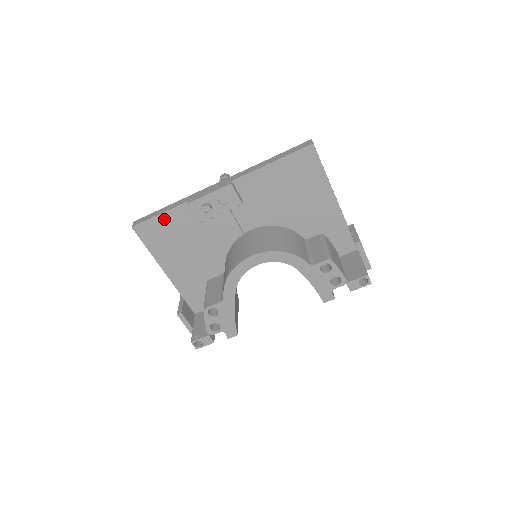
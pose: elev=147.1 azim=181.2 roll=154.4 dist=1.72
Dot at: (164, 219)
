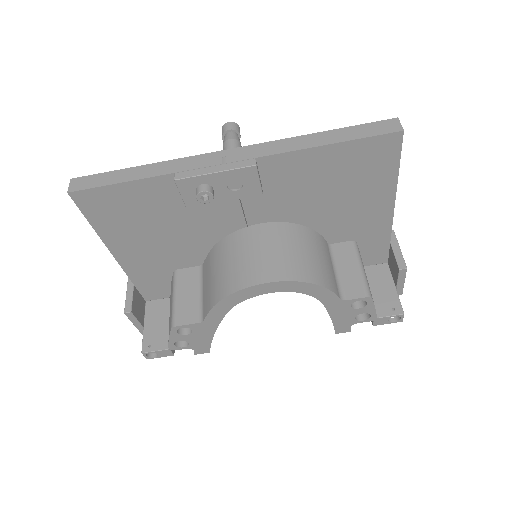
Dot at: (127, 190)
